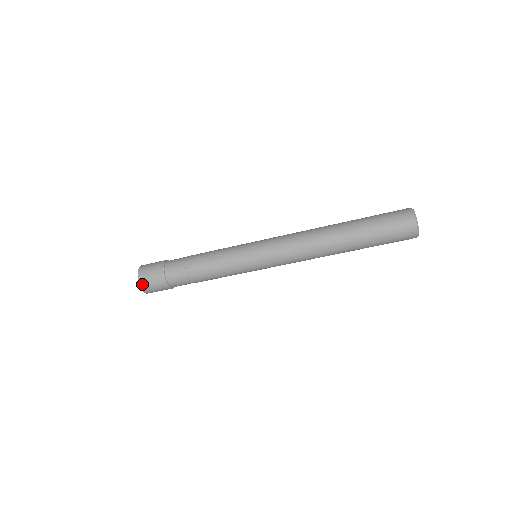
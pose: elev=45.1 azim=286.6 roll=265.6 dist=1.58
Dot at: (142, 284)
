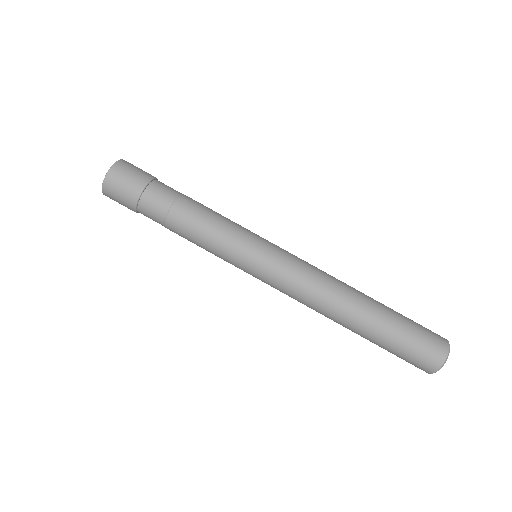
Dot at: (120, 163)
